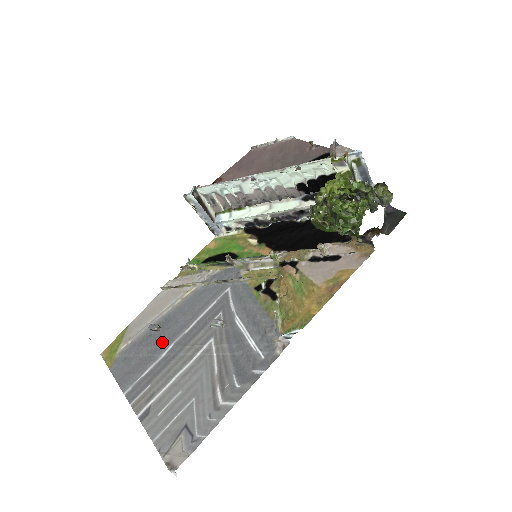
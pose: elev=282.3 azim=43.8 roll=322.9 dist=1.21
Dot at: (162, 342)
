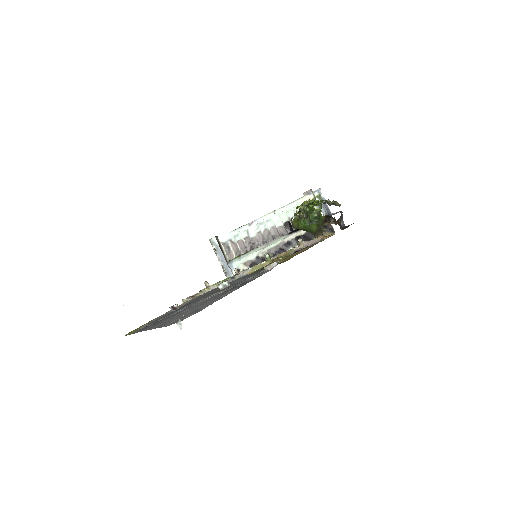
Dot at: (179, 309)
